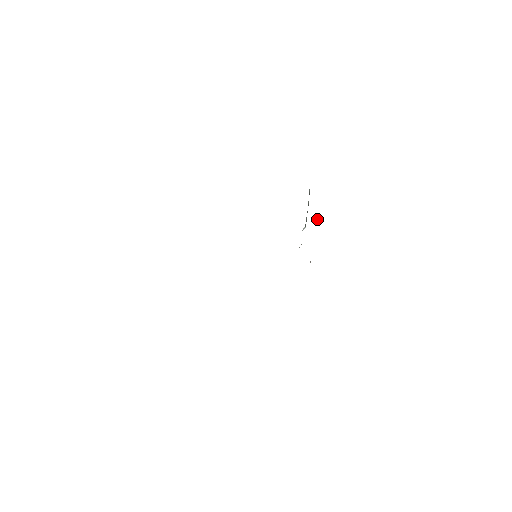
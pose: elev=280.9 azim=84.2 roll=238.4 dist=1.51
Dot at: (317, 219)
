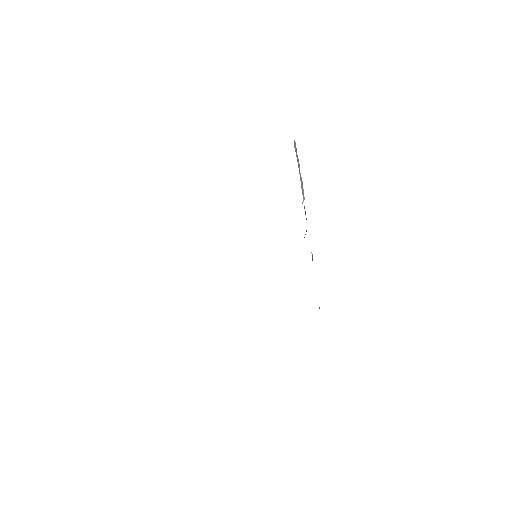
Dot at: occluded
